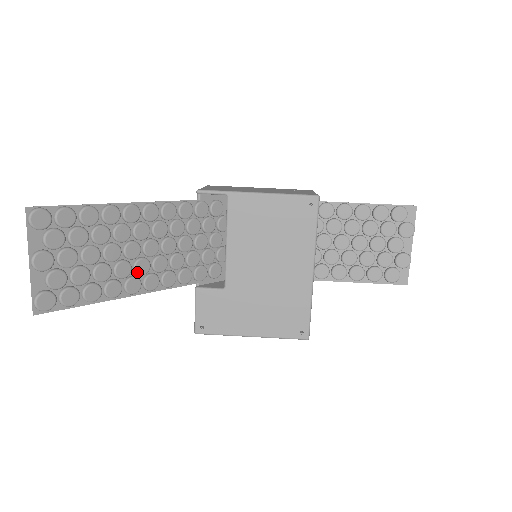
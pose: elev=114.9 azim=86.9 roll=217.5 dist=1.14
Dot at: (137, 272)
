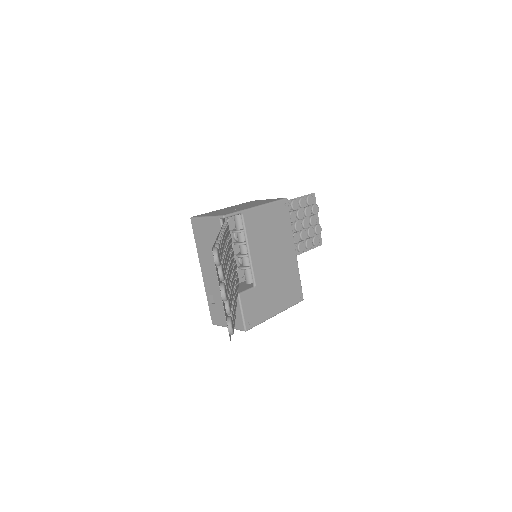
Dot at: (233, 288)
